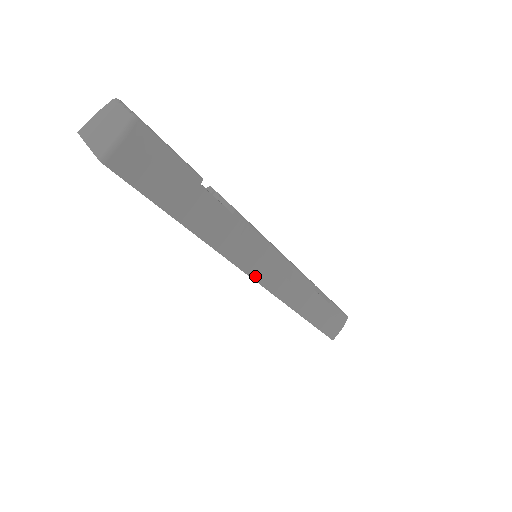
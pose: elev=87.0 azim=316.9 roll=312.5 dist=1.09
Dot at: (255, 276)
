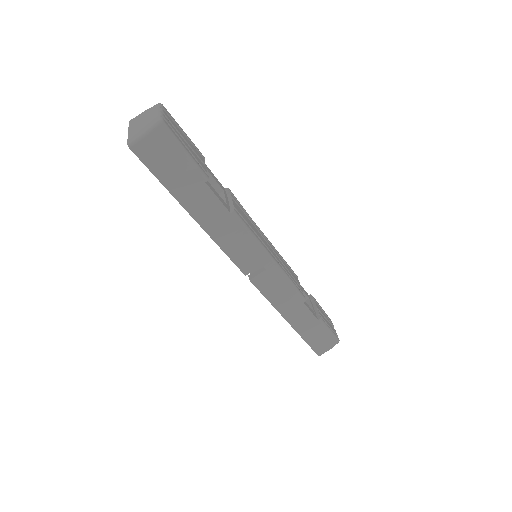
Dot at: (245, 271)
